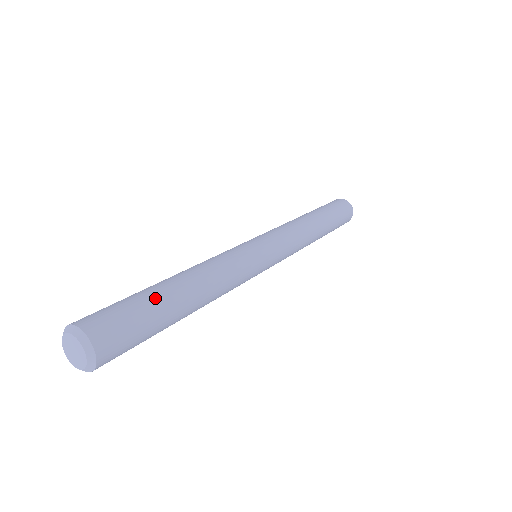
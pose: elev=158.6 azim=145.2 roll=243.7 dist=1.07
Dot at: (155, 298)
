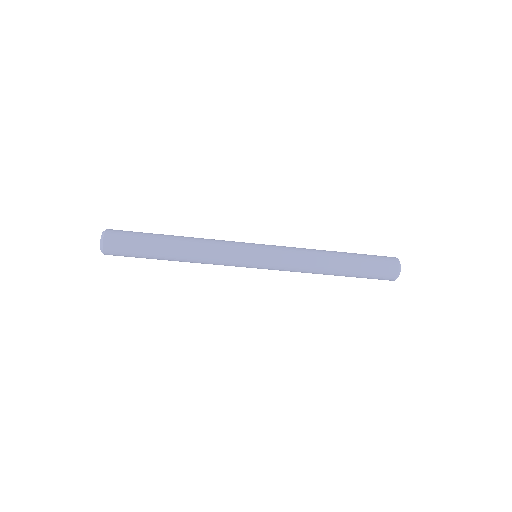
Dot at: occluded
